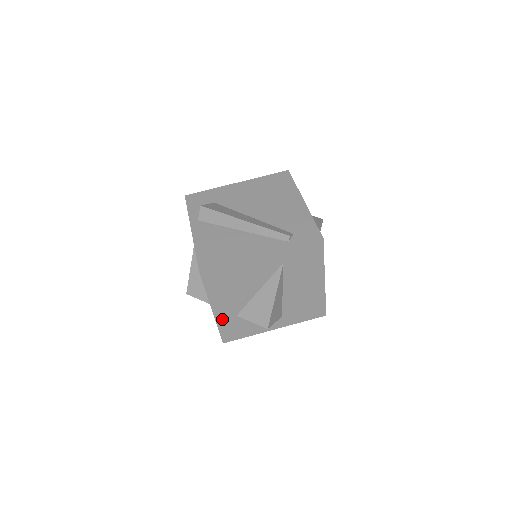
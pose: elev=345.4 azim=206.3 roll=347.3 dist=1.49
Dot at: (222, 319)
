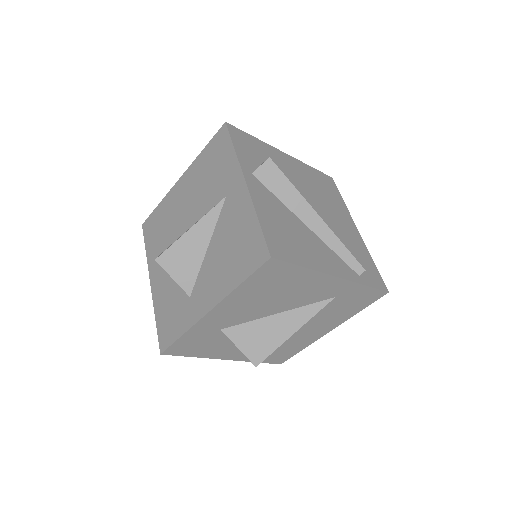
Dot at: (202, 326)
